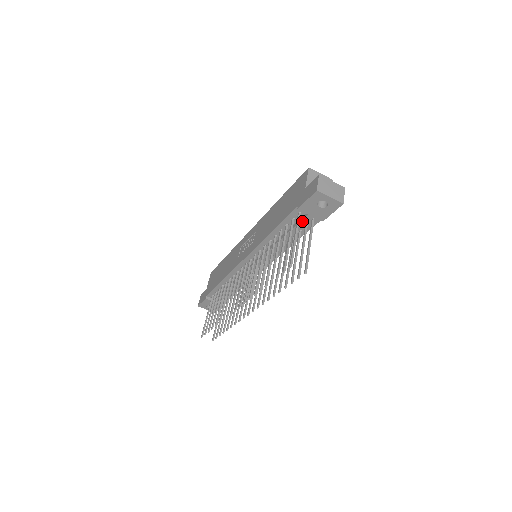
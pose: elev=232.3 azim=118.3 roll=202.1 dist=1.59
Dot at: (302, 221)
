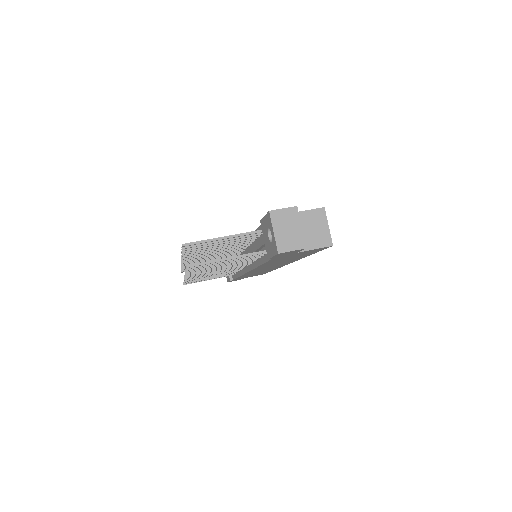
Dot at: (261, 241)
